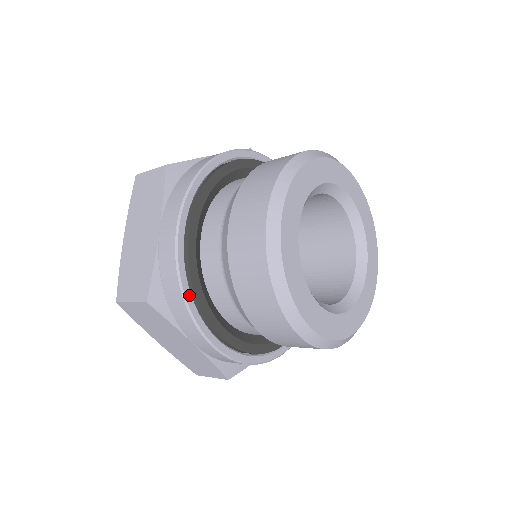
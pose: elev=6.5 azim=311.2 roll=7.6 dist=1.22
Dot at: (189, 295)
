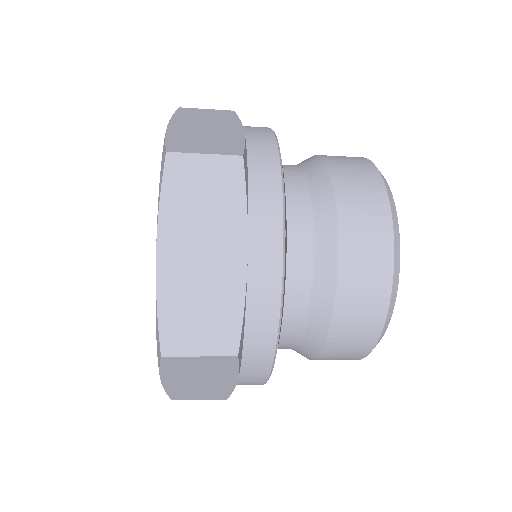
Dot at: (282, 185)
